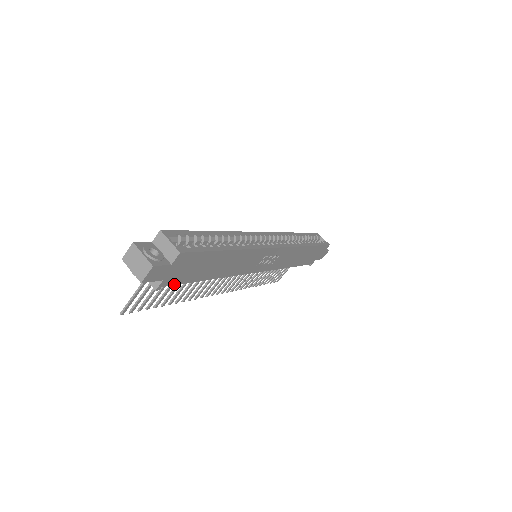
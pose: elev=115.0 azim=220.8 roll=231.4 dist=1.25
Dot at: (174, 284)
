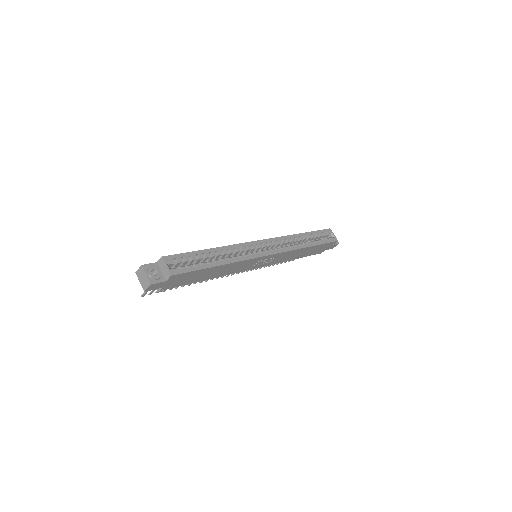
Dot at: (173, 287)
